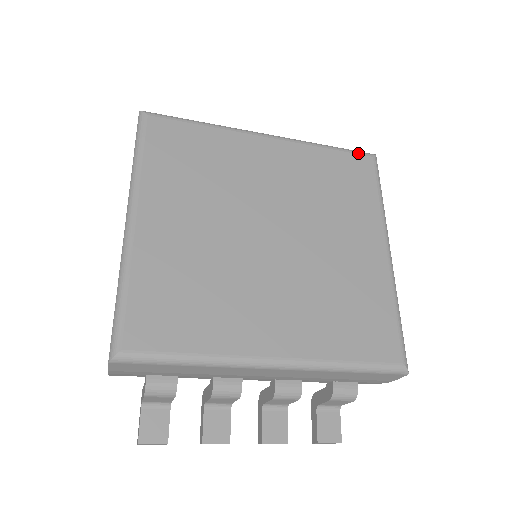
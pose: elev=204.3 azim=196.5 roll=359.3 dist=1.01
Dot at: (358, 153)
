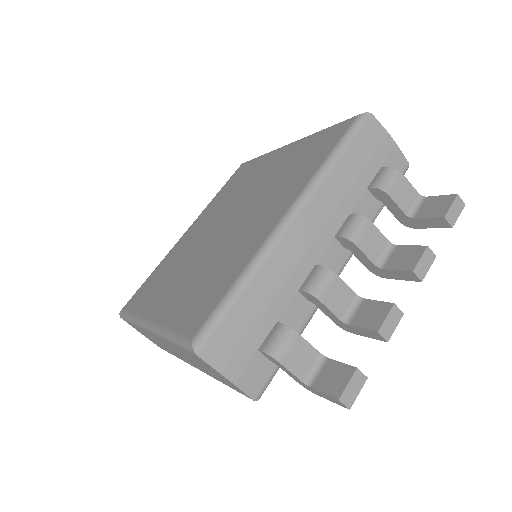
Dot at: (233, 174)
